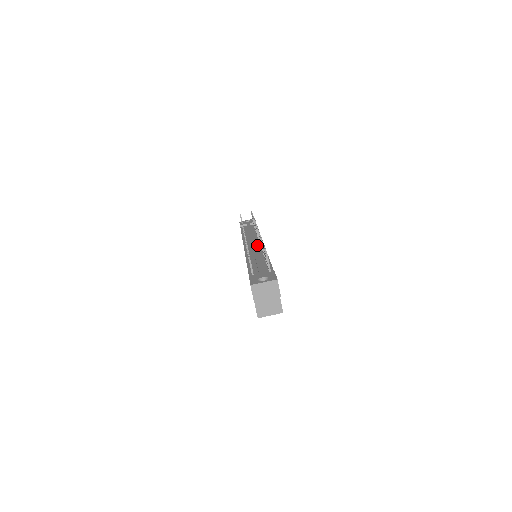
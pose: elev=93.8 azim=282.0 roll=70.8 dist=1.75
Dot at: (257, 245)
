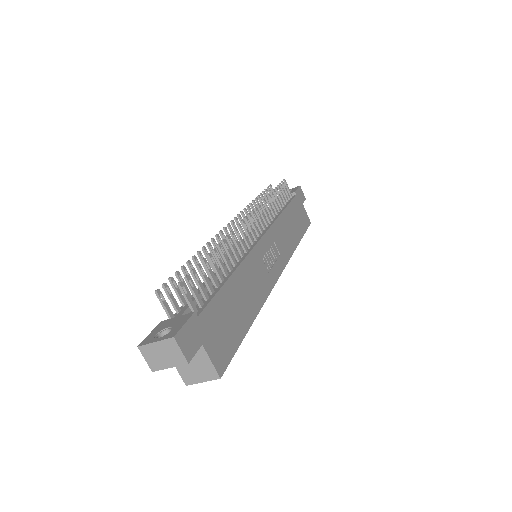
Dot at: occluded
